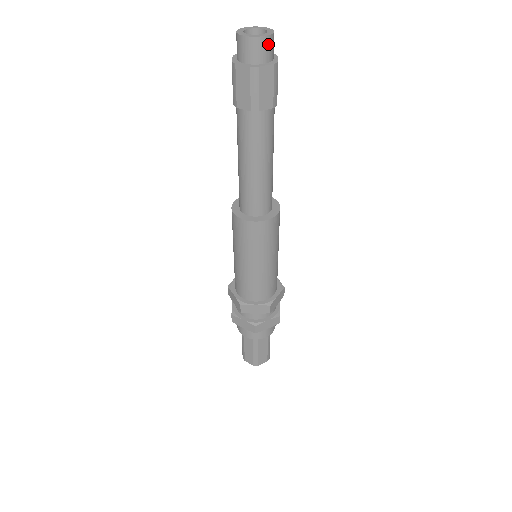
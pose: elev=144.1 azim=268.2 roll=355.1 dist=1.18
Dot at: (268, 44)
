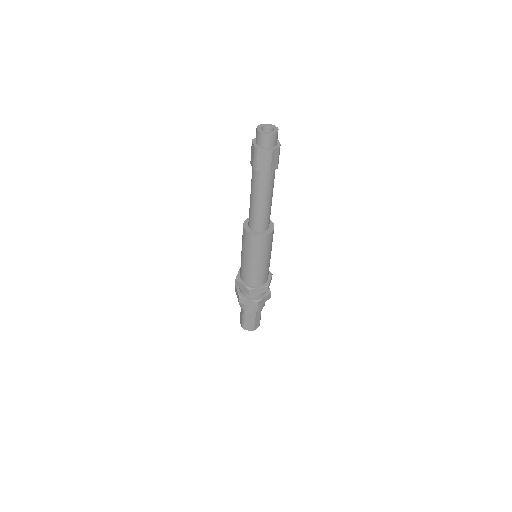
Dot at: (277, 136)
